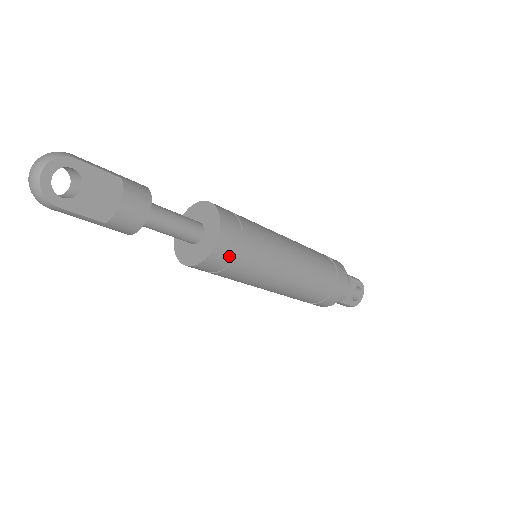
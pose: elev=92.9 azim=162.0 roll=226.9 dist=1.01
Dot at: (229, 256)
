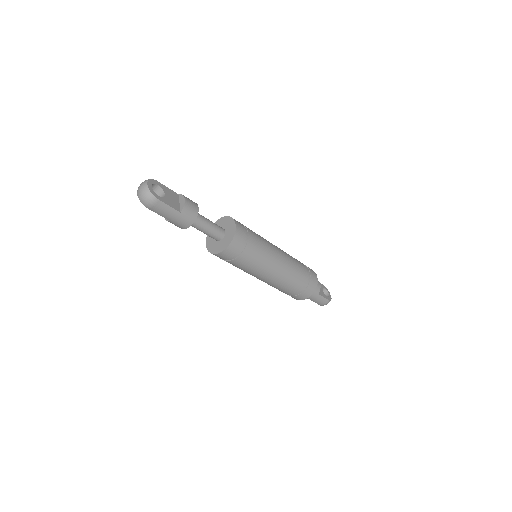
Dot at: (245, 236)
